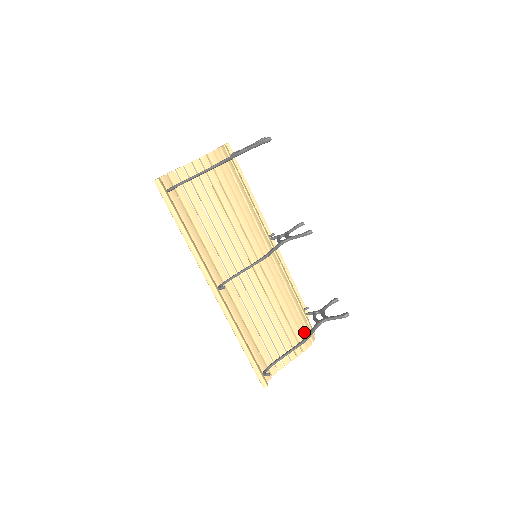
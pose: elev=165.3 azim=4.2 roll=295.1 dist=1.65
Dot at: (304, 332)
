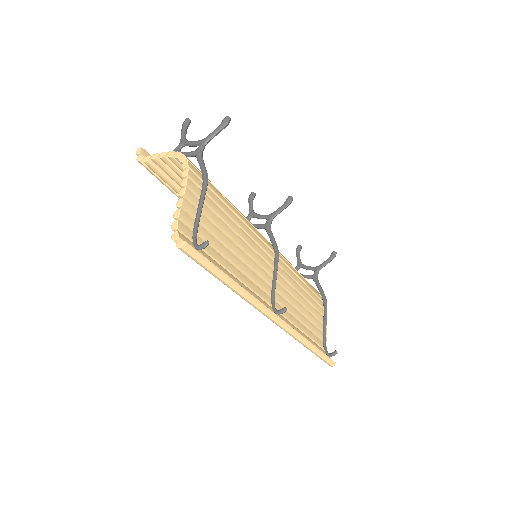
Dot at: (317, 294)
